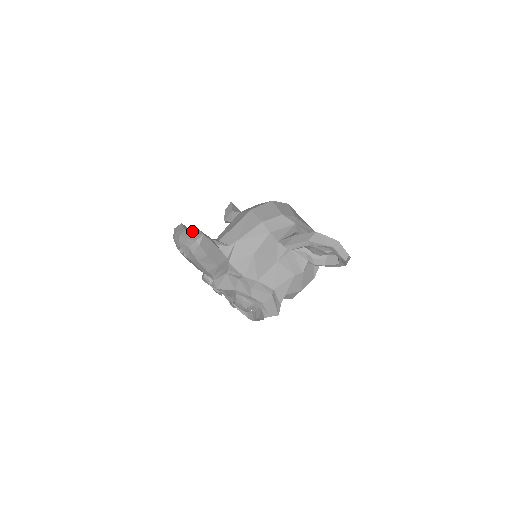
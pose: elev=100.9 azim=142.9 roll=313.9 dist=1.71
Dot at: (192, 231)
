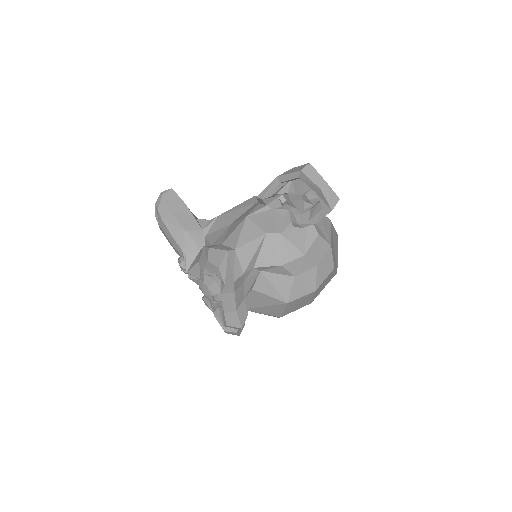
Dot at: occluded
